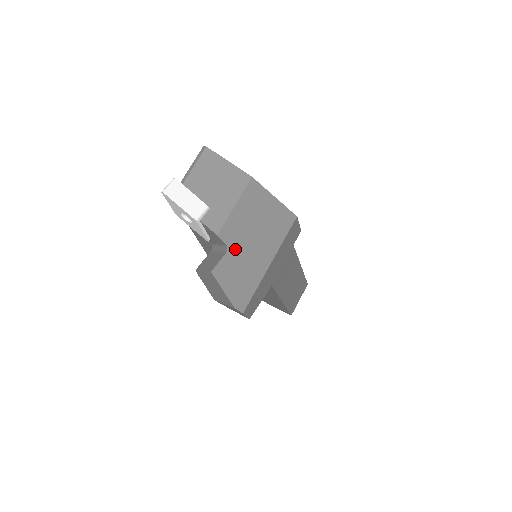
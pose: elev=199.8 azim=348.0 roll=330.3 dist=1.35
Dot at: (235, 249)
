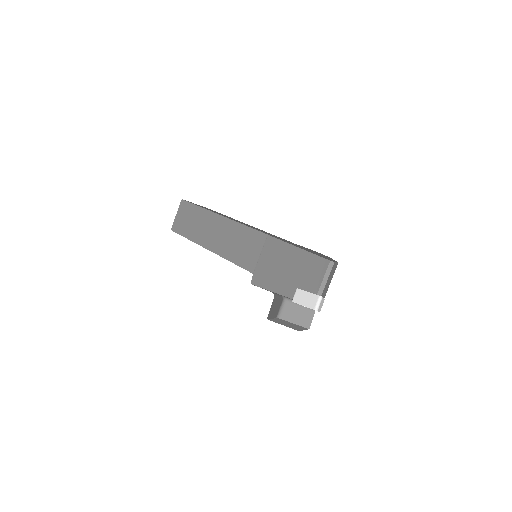
Dot at: occluded
